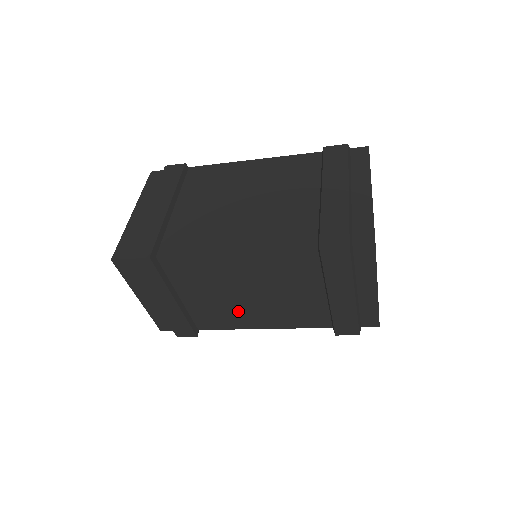
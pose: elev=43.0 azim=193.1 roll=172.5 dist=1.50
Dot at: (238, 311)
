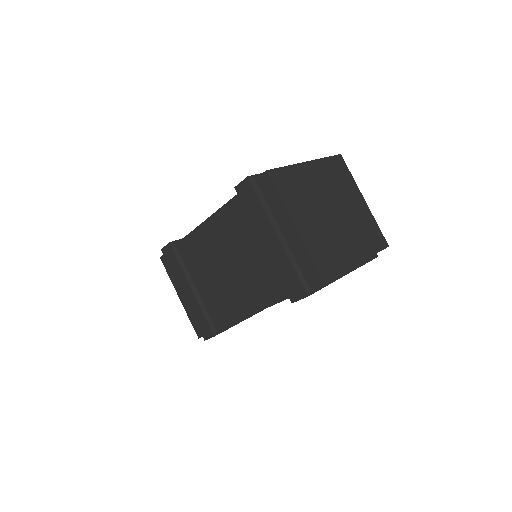
Dot at: (228, 294)
